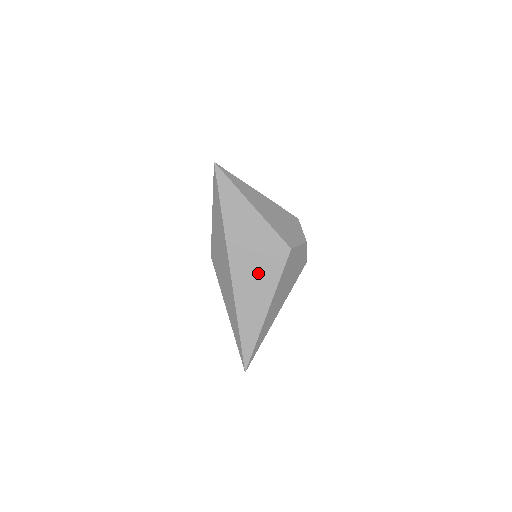
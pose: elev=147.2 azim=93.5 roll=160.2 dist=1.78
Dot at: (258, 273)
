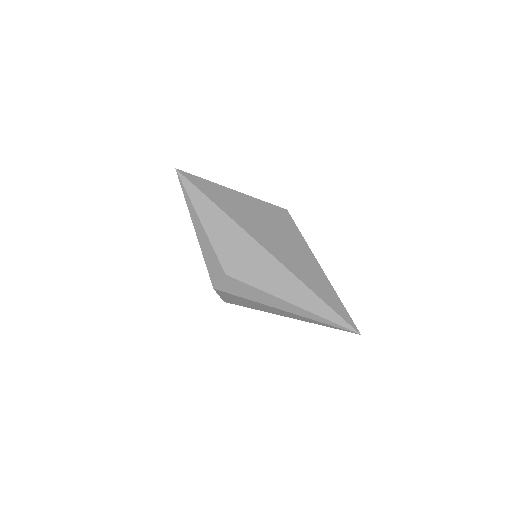
Dot at: (286, 240)
